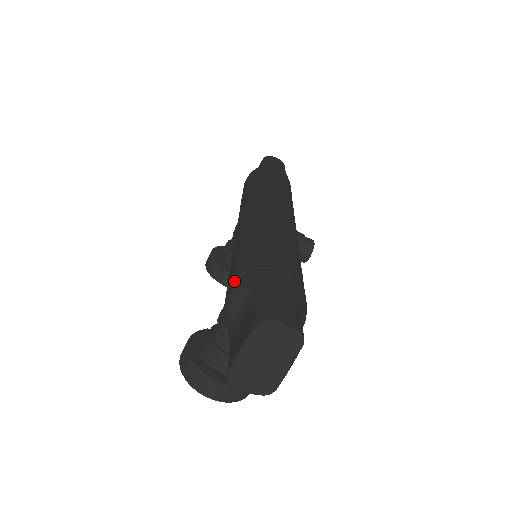
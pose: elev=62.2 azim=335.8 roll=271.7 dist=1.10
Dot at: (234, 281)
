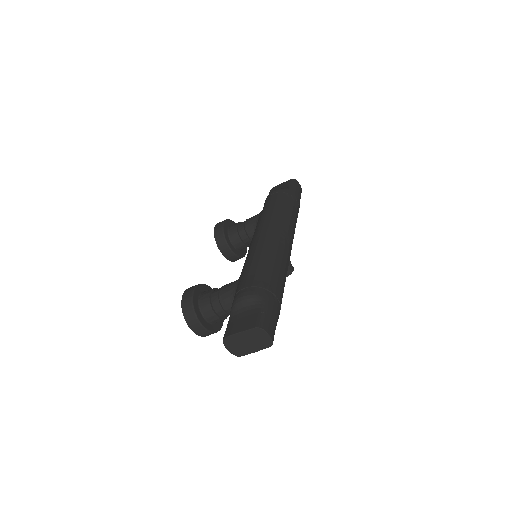
Dot at: (250, 288)
